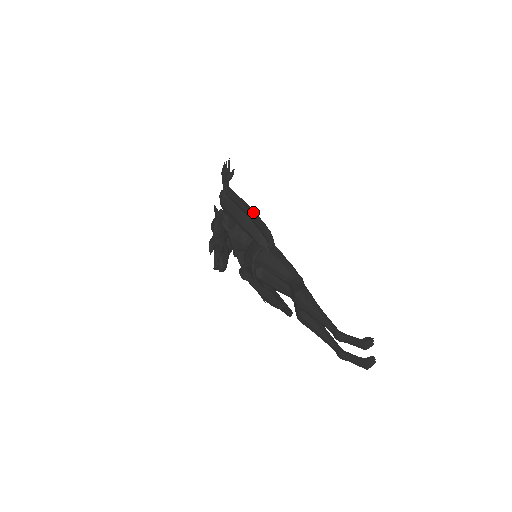
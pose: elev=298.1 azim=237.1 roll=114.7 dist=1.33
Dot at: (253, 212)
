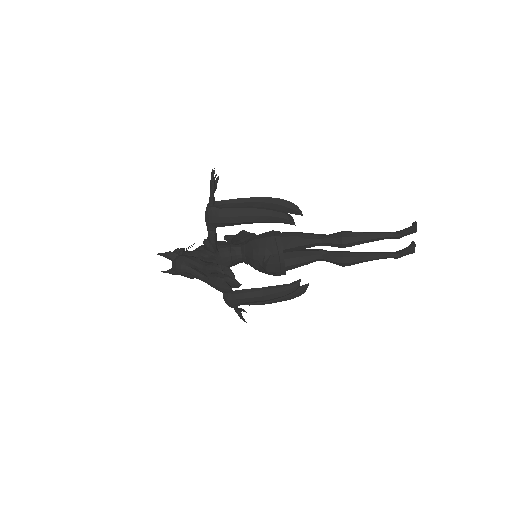
Dot at: (267, 198)
